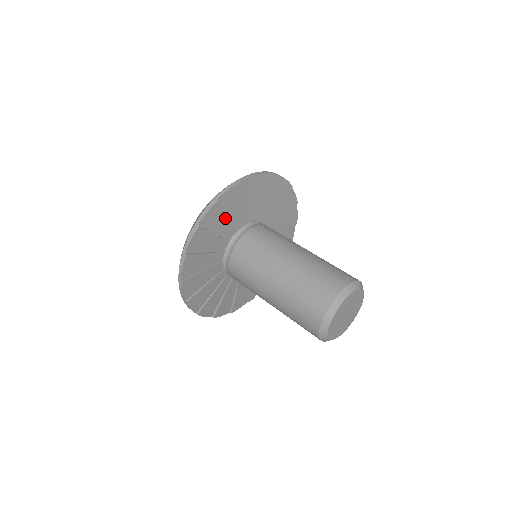
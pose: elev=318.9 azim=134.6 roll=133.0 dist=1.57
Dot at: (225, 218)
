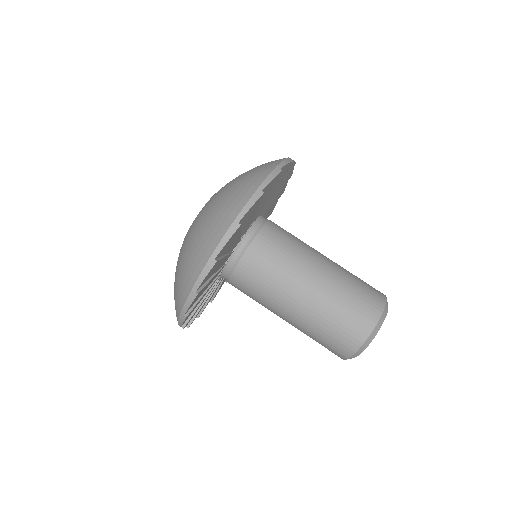
Dot at: occluded
